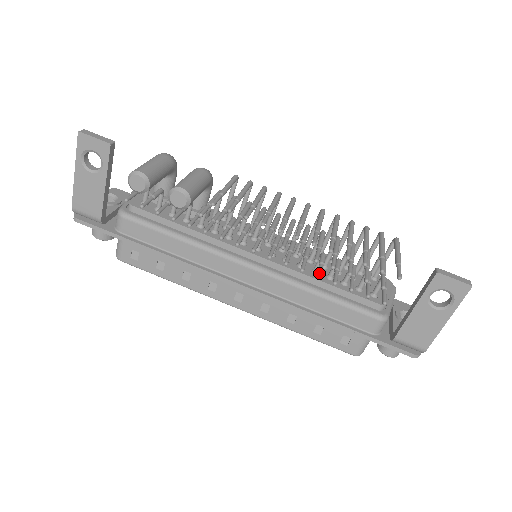
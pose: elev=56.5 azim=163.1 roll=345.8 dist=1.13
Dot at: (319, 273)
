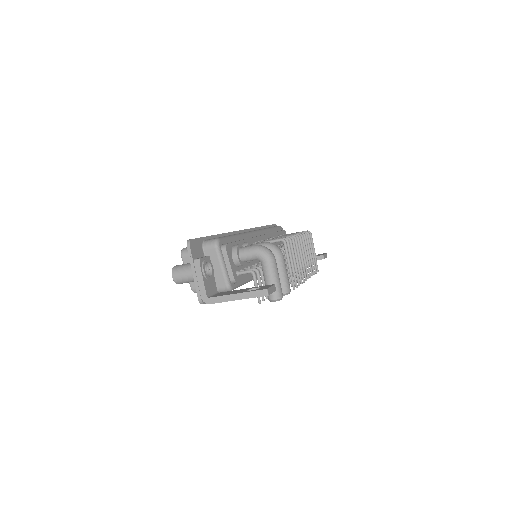
Dot at: occluded
